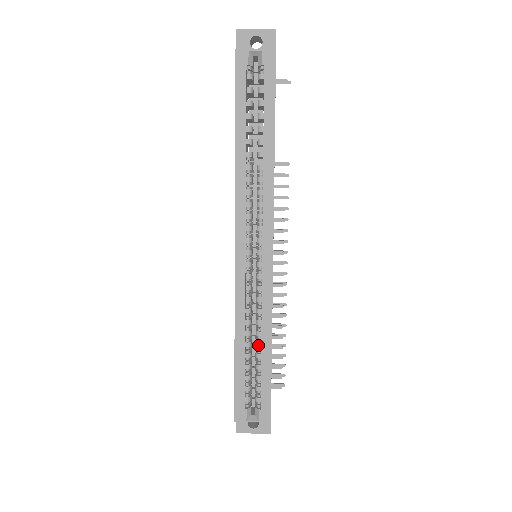
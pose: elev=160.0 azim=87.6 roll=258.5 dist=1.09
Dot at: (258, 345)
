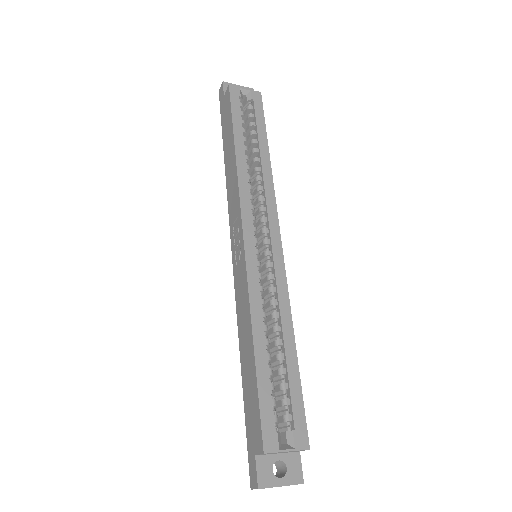
Dot at: (279, 342)
